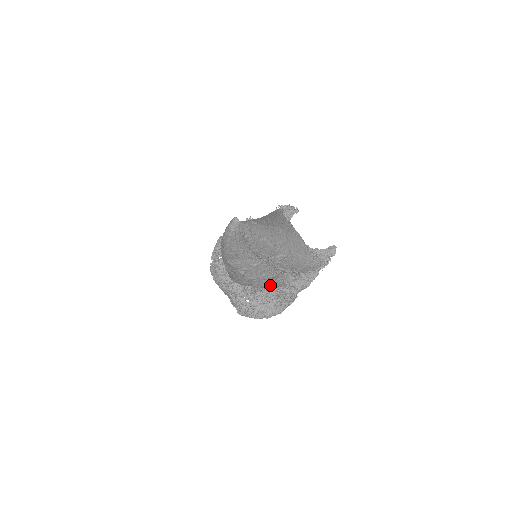
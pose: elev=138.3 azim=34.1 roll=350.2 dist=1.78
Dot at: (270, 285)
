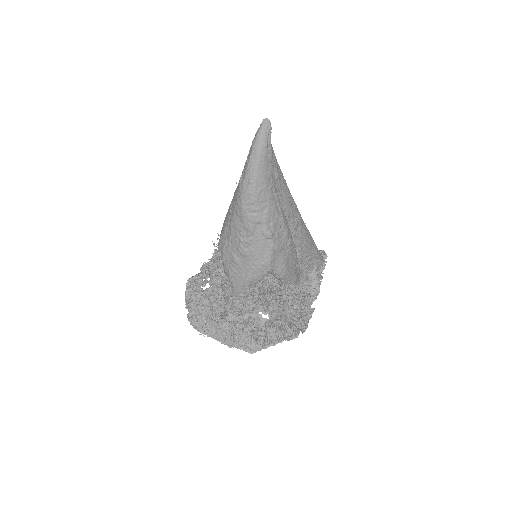
Dot at: (291, 273)
